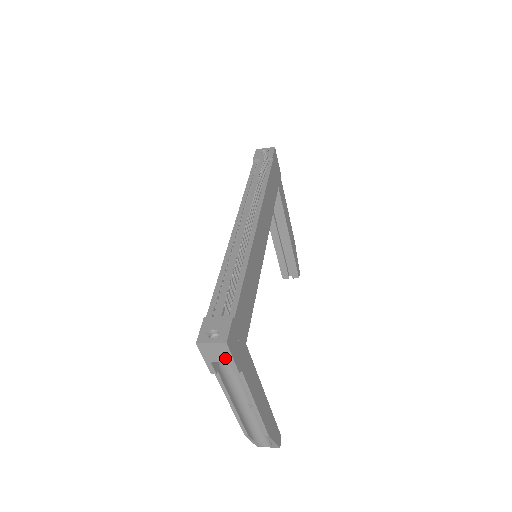
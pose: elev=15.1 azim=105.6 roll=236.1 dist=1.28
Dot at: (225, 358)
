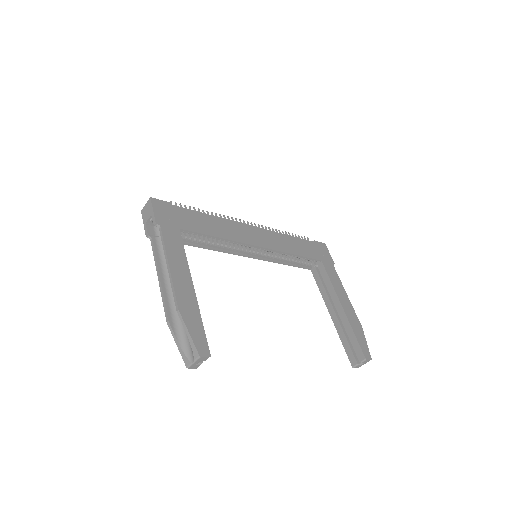
Dot at: (150, 213)
